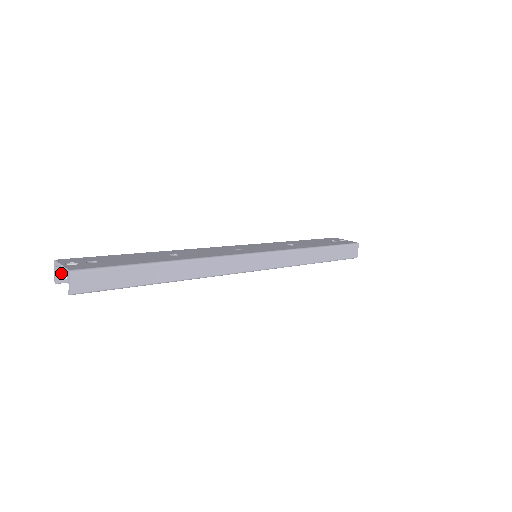
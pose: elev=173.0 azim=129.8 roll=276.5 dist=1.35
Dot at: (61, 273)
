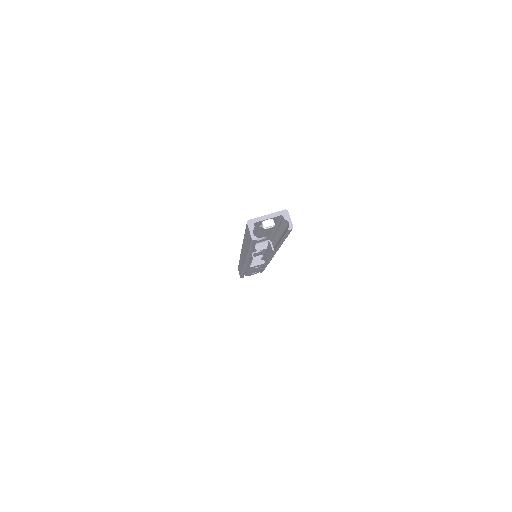
Dot at: (252, 232)
